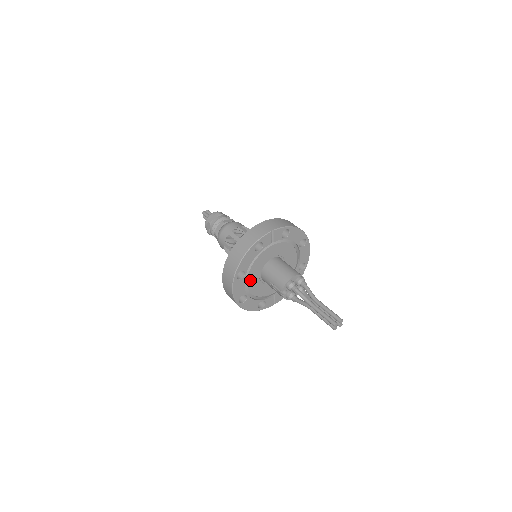
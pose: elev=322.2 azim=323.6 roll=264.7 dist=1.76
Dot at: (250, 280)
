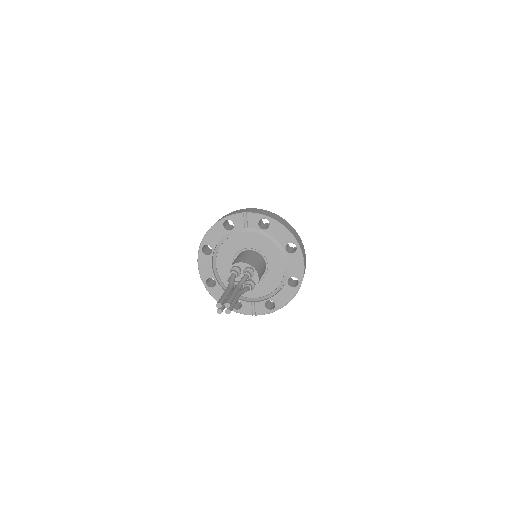
Dot at: (221, 264)
